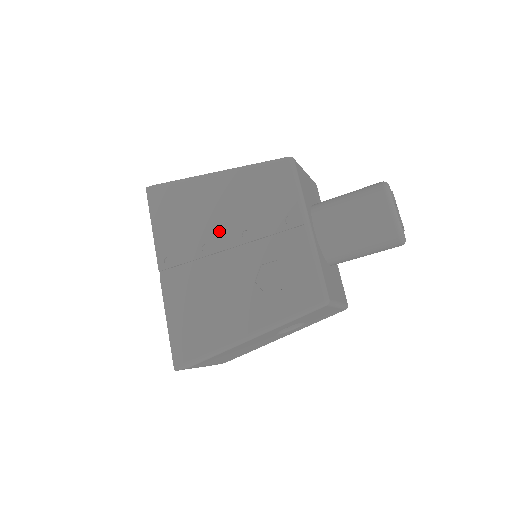
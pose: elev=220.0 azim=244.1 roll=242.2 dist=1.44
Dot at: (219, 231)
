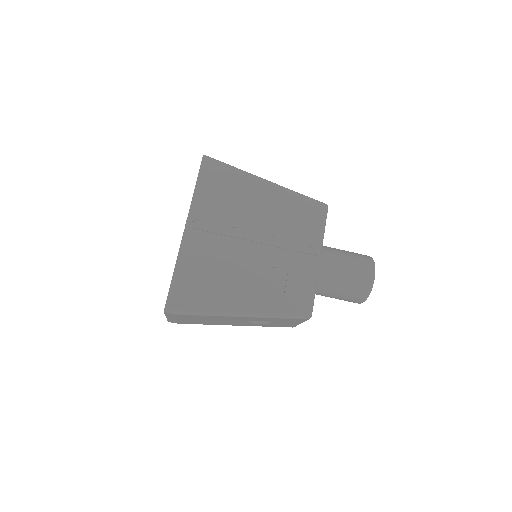
Dot at: (252, 224)
